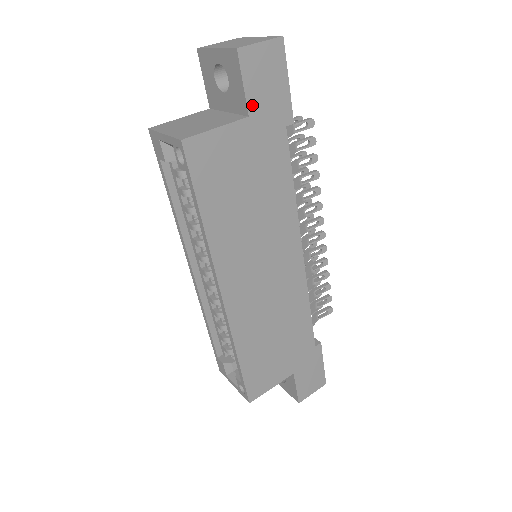
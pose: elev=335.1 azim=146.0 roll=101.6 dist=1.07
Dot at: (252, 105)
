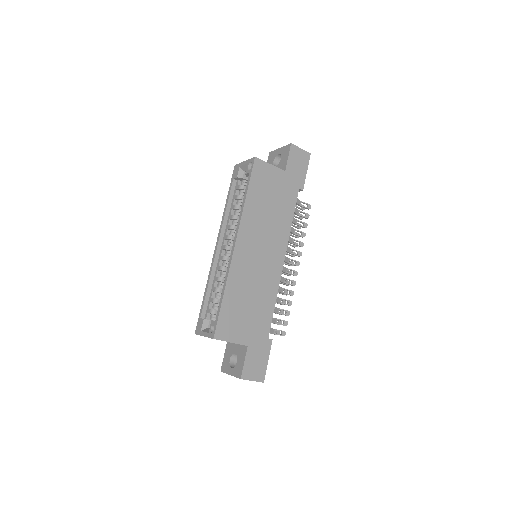
Dot at: (288, 168)
